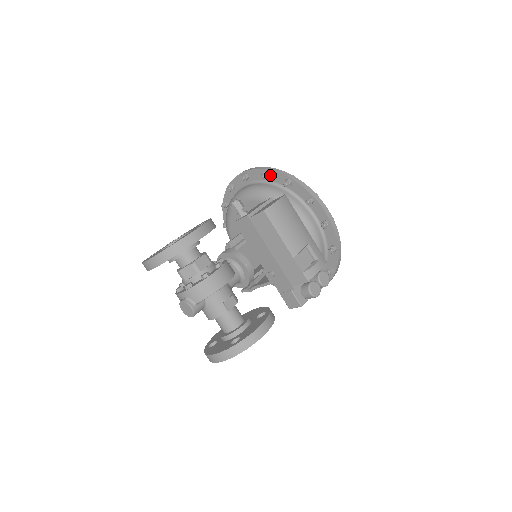
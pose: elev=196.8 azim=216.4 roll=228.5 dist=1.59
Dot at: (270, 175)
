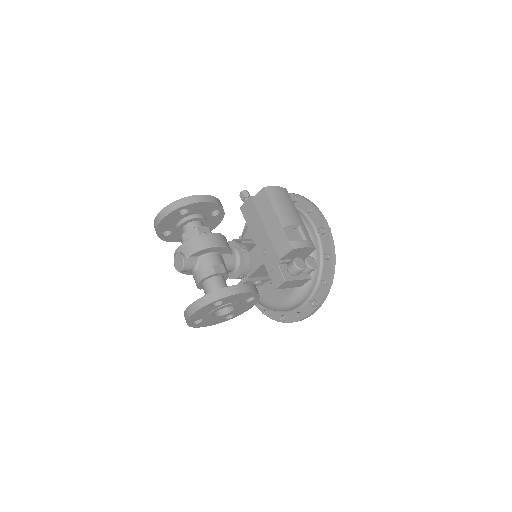
Dot at: occluded
